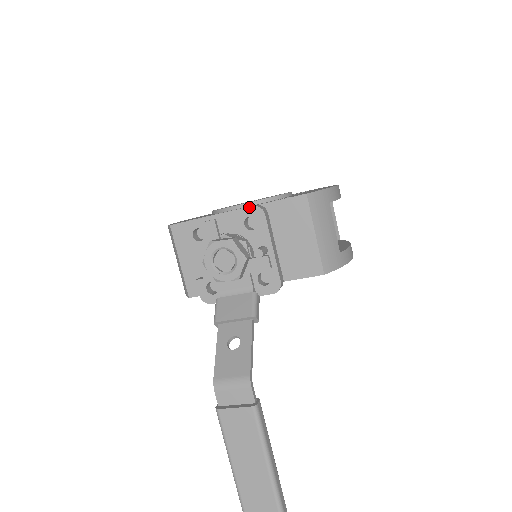
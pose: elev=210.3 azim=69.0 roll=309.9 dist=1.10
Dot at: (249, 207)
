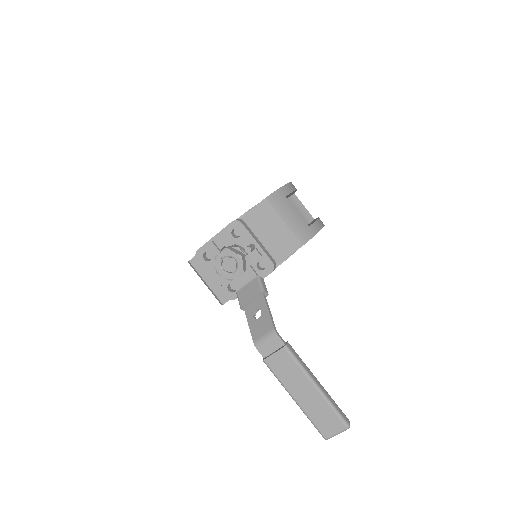
Dot at: (230, 223)
